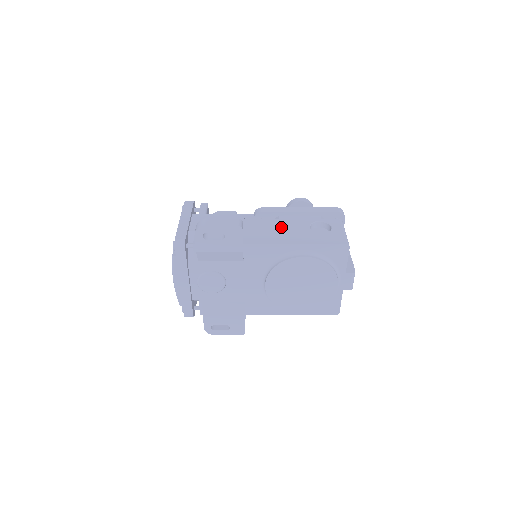
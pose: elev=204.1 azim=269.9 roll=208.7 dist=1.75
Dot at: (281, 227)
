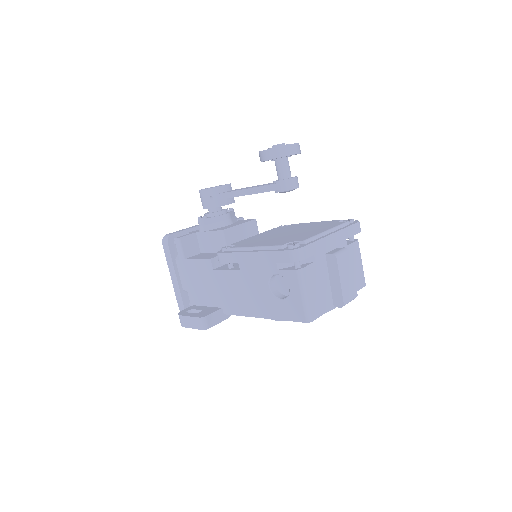
Dot at: (244, 286)
